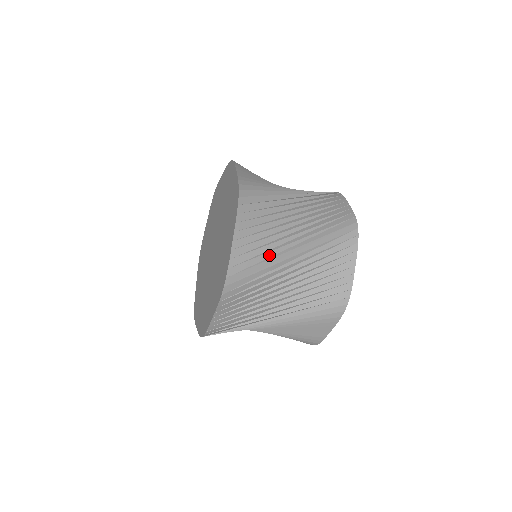
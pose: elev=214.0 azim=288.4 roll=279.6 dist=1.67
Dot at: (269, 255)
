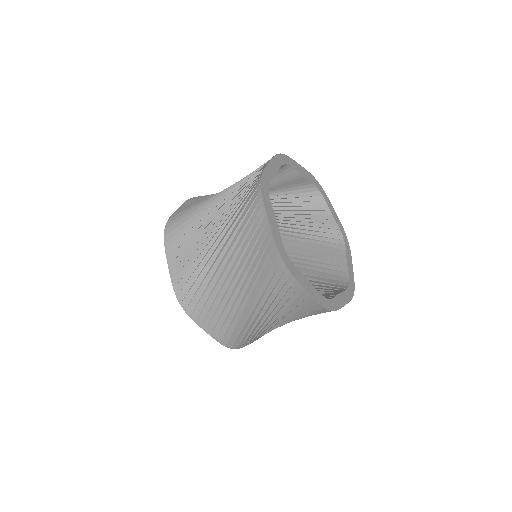
Dot at: (200, 259)
